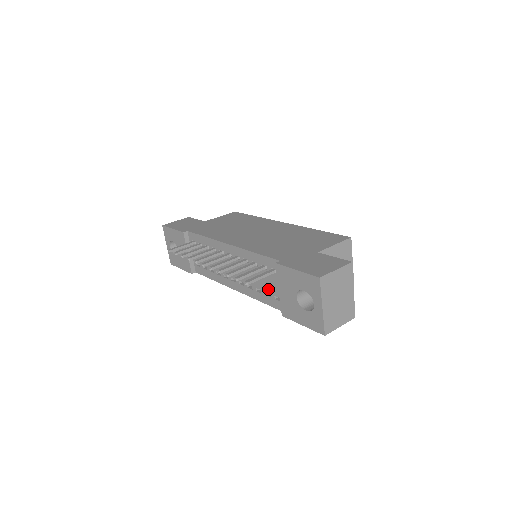
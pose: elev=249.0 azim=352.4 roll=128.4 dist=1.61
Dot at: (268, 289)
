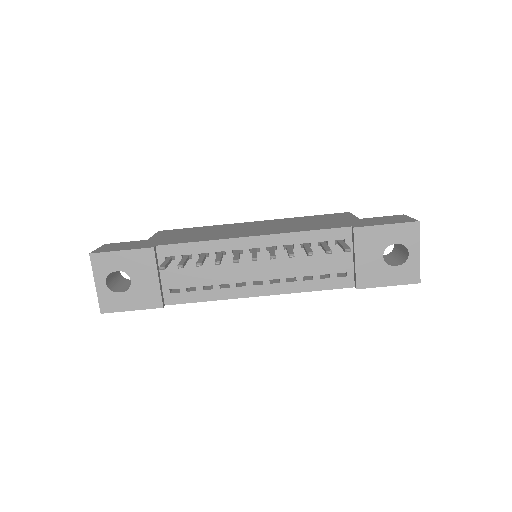
Dot at: (327, 269)
